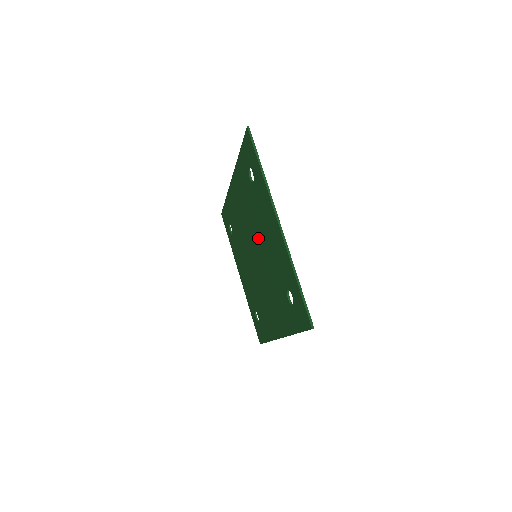
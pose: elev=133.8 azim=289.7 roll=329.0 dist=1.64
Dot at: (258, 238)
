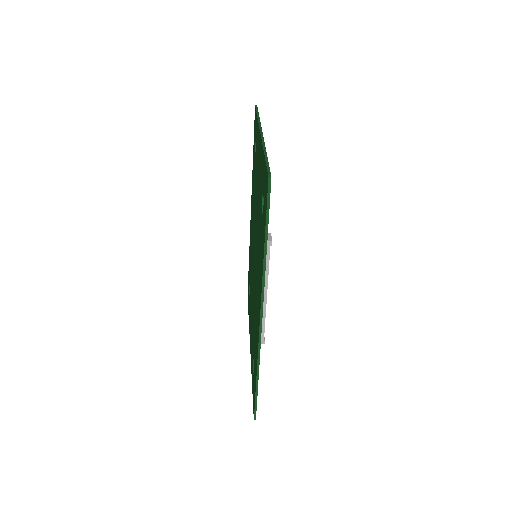
Dot at: (255, 215)
